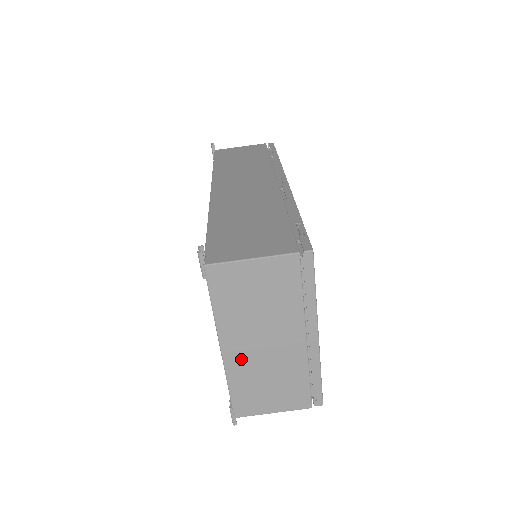
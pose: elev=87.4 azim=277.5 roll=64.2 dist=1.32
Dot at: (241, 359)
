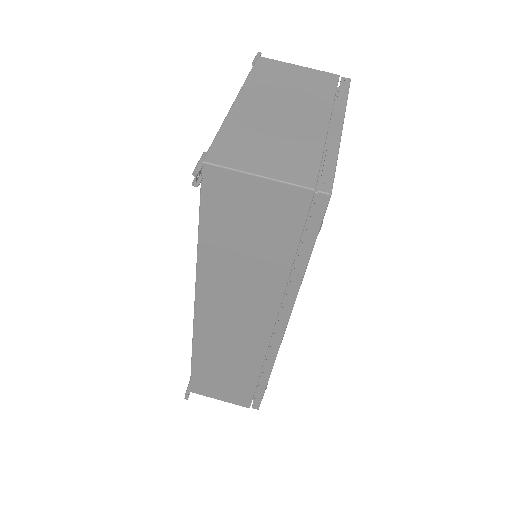
Dot at: (251, 113)
